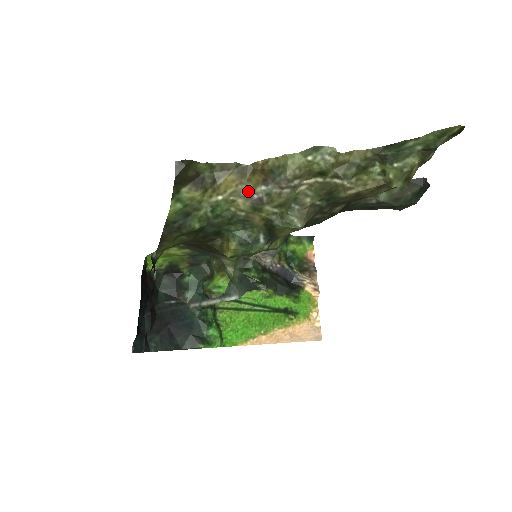
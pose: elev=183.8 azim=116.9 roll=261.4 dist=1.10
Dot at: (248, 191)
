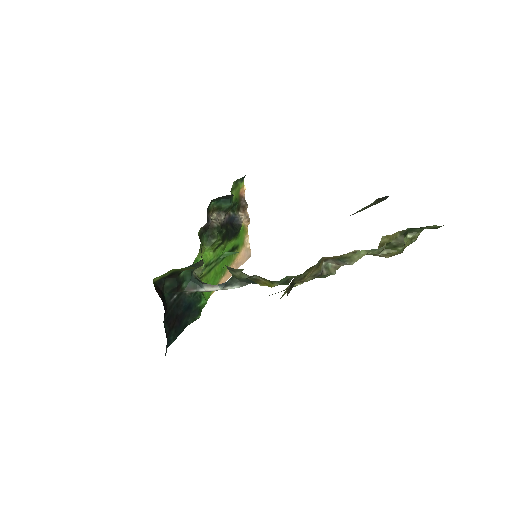
Dot at: (317, 272)
